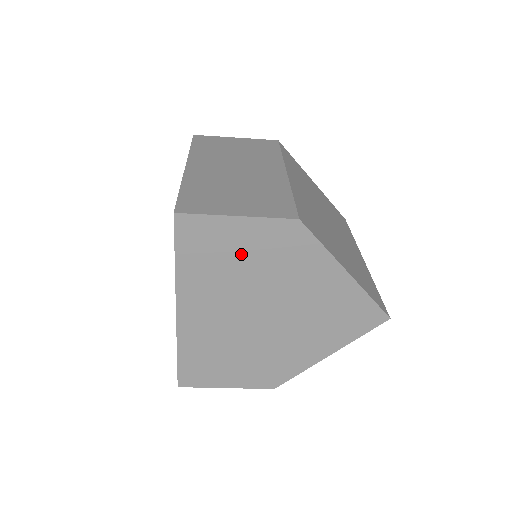
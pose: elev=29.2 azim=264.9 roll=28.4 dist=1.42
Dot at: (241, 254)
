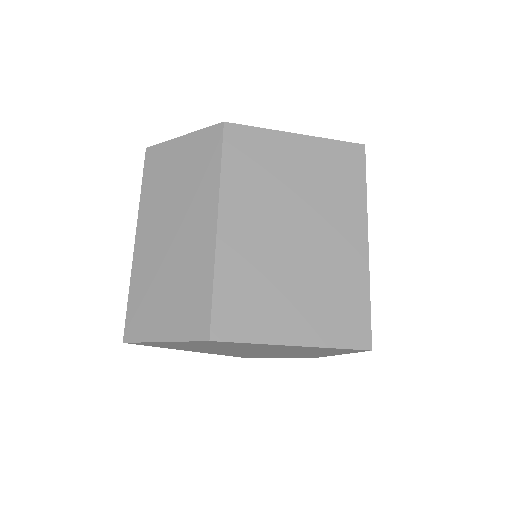
Dot at: (194, 345)
